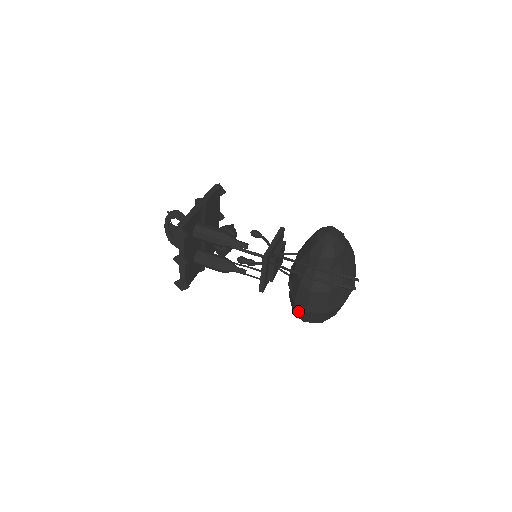
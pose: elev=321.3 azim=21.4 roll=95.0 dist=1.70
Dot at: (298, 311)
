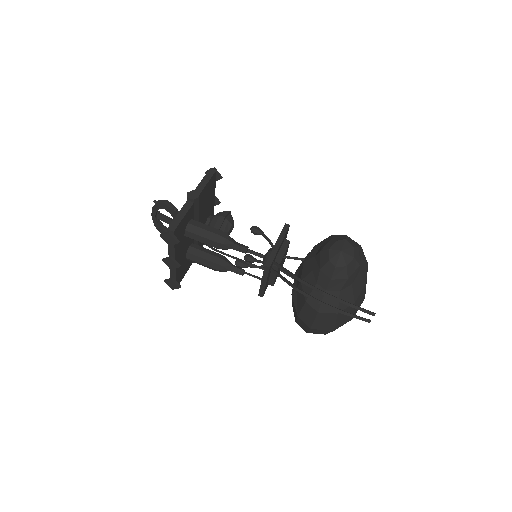
Dot at: (301, 324)
